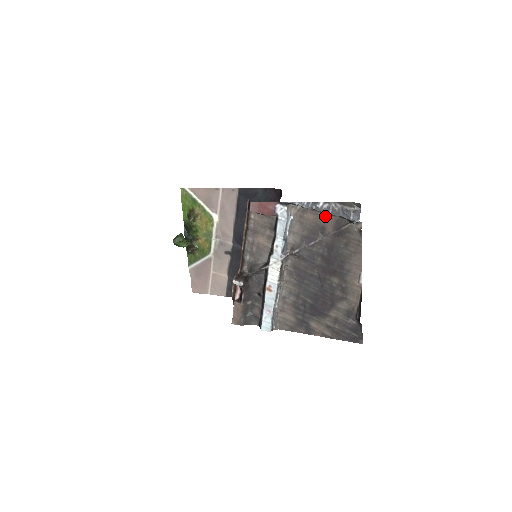
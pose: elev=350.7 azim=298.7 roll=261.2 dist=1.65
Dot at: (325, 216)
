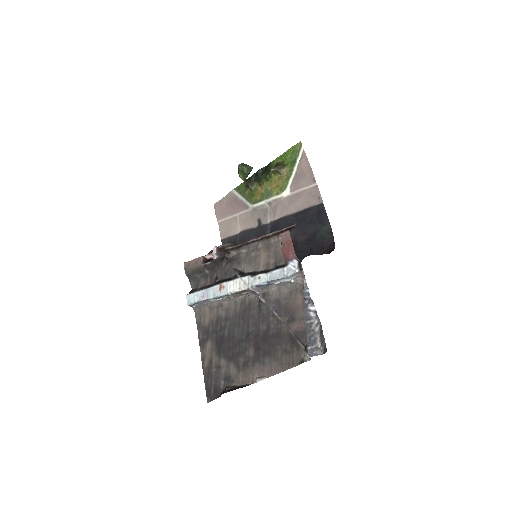
Dot at: occluded
